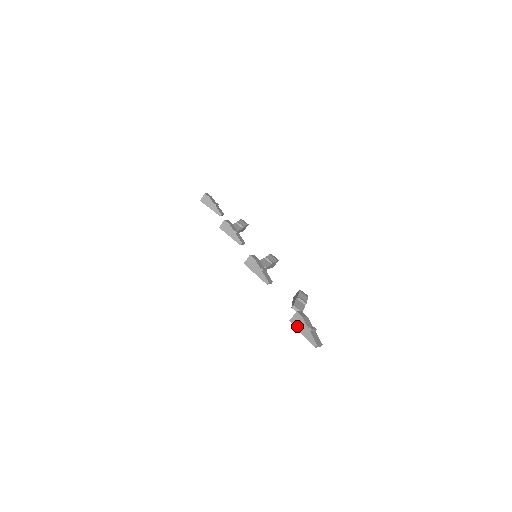
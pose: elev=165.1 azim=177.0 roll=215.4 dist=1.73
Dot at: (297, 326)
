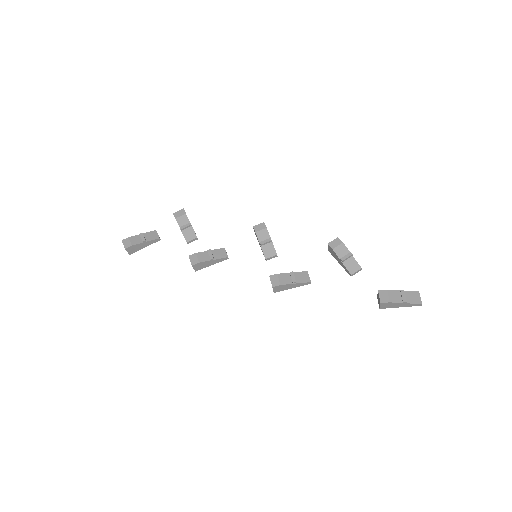
Dot at: (391, 307)
